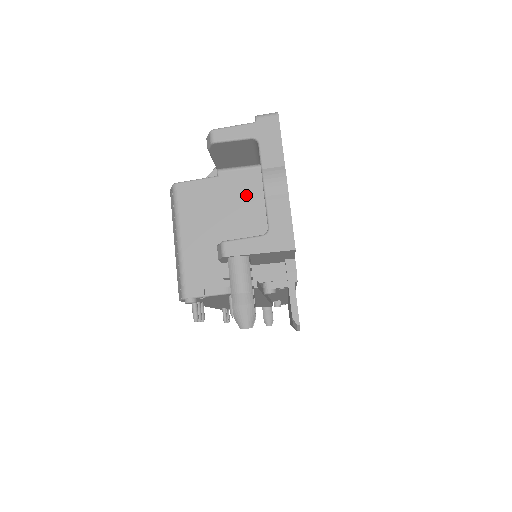
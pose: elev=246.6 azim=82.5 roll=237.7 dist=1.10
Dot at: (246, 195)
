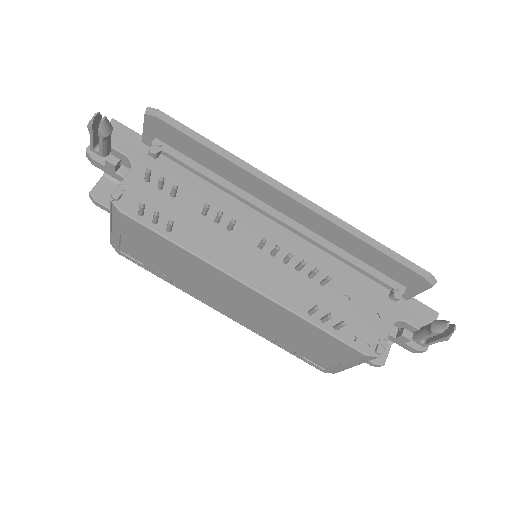
Dot at: occluded
